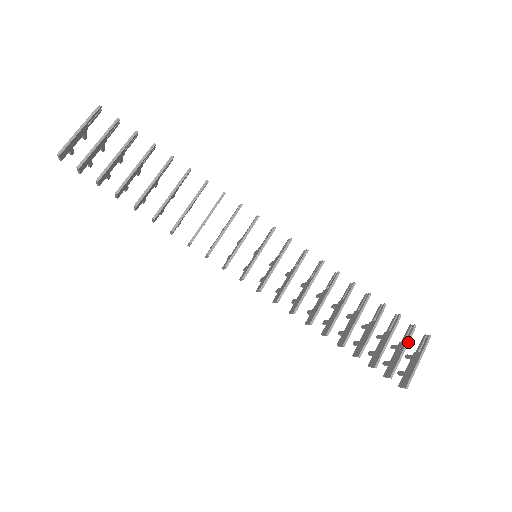
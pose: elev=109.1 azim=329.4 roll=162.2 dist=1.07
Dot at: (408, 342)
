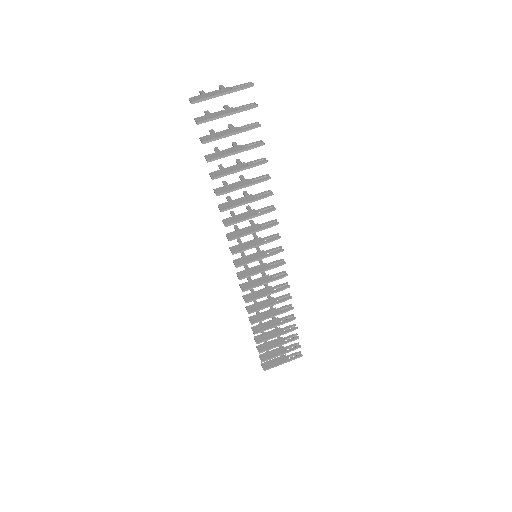
Dot at: (288, 352)
